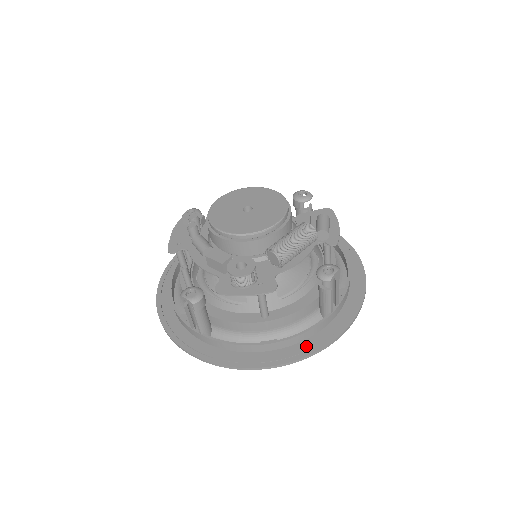
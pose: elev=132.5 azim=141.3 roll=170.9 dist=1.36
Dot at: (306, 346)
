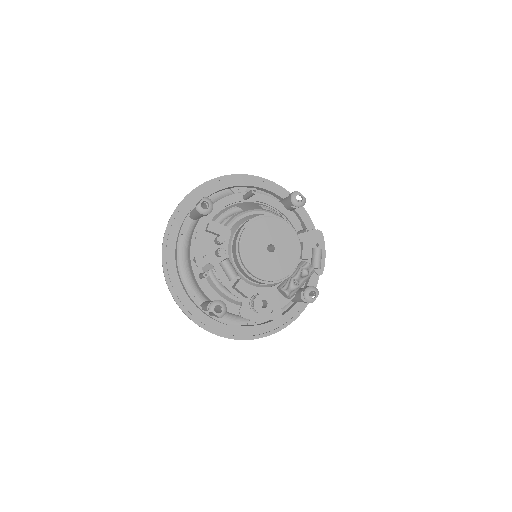
Dot at: (278, 324)
